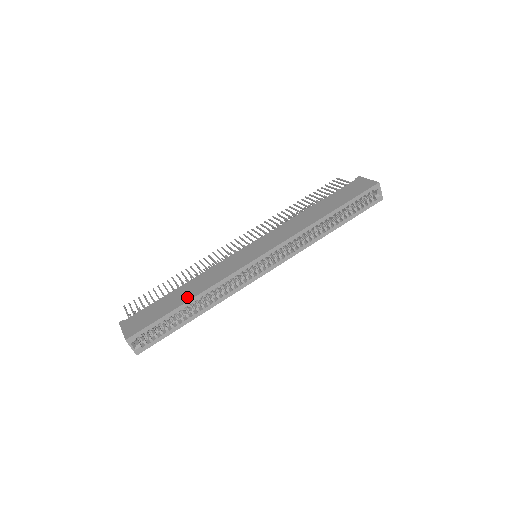
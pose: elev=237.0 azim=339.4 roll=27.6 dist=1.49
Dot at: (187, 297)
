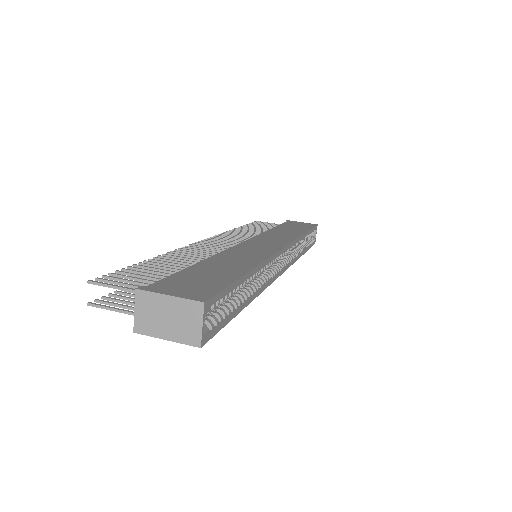
Dot at: (241, 267)
